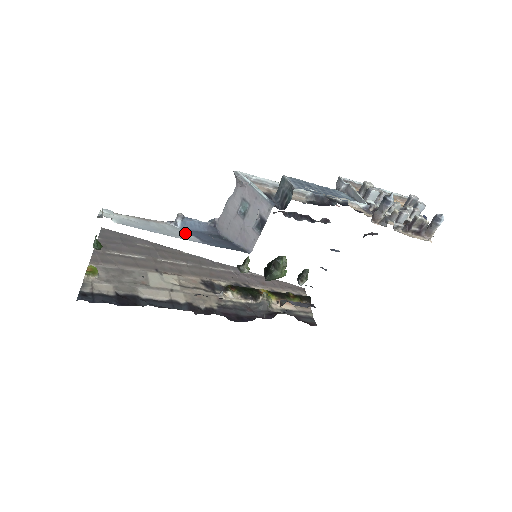
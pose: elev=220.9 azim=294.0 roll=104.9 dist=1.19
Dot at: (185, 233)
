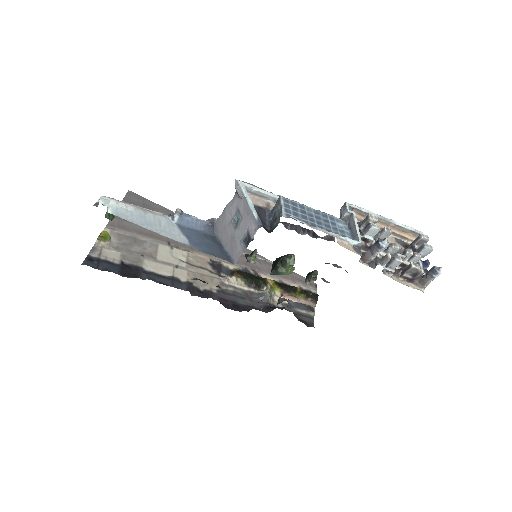
Dot at: (178, 231)
